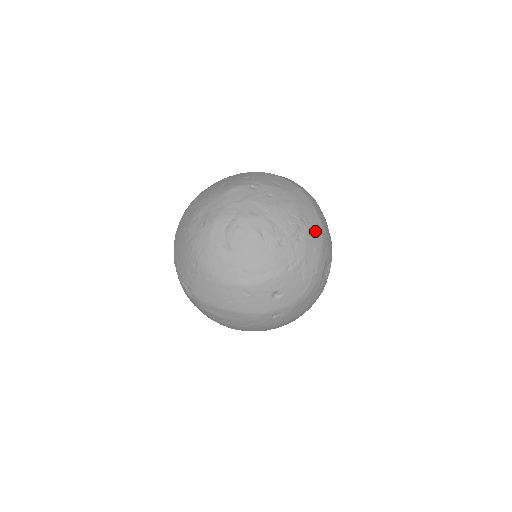
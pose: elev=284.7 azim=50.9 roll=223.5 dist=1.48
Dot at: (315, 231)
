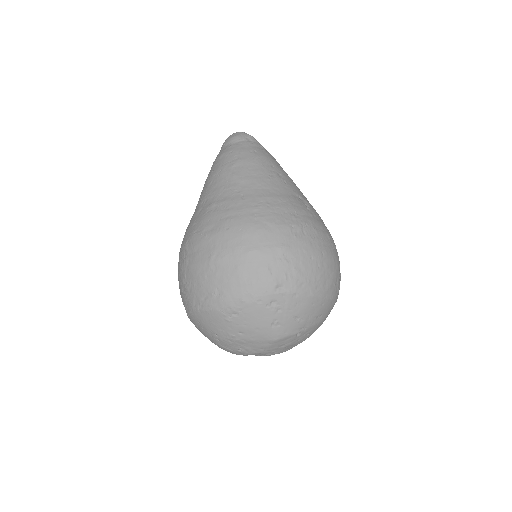
Dot at: occluded
